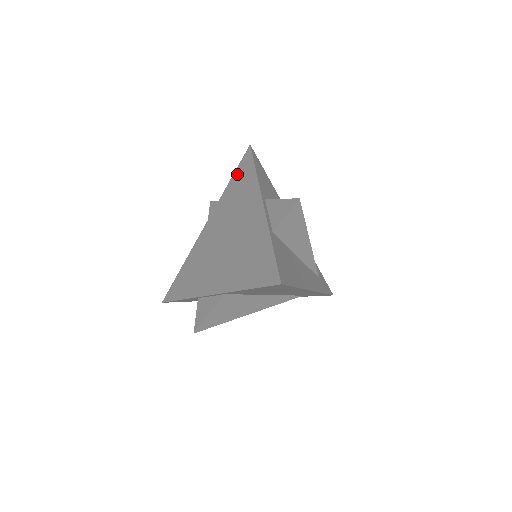
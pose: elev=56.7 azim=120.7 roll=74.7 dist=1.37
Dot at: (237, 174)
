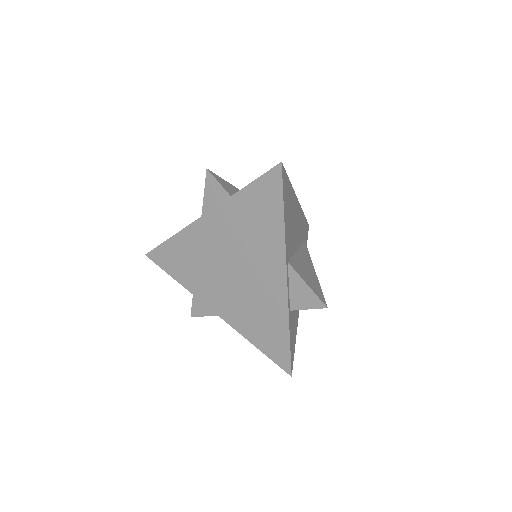
Dot at: (256, 192)
